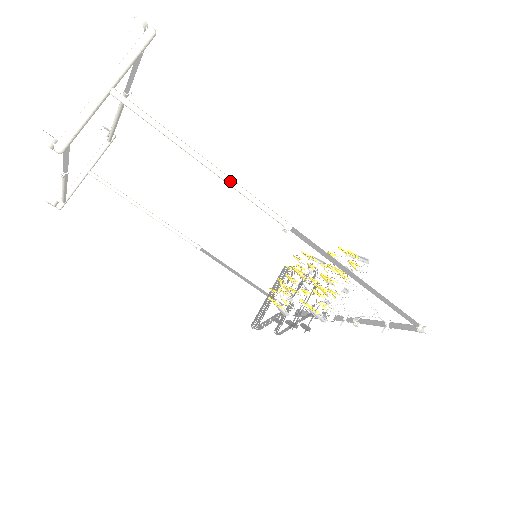
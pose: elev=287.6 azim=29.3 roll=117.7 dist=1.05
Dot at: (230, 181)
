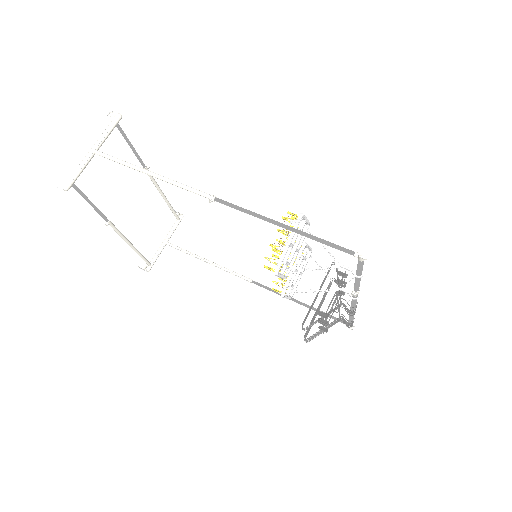
Dot at: (166, 179)
